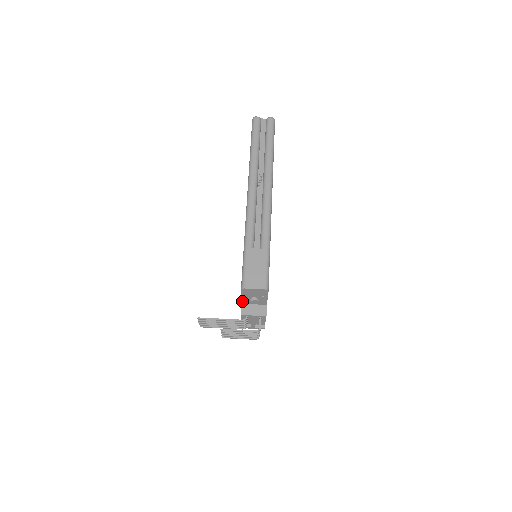
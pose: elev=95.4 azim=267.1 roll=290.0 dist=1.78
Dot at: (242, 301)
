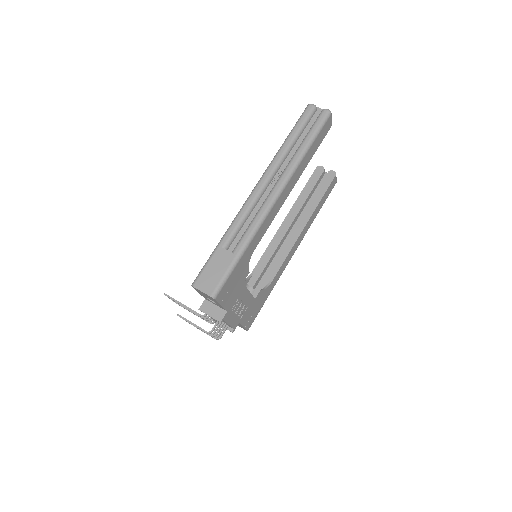
Dot at: (204, 297)
